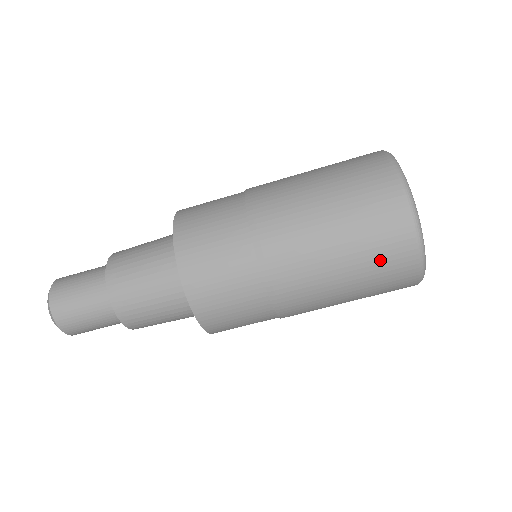
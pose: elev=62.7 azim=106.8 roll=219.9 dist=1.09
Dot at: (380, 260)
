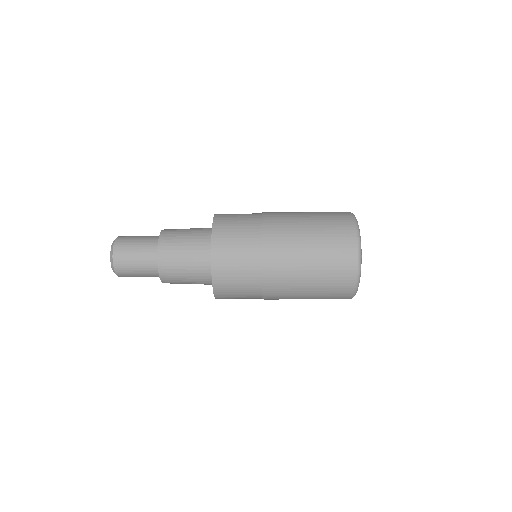
Dot at: (334, 271)
